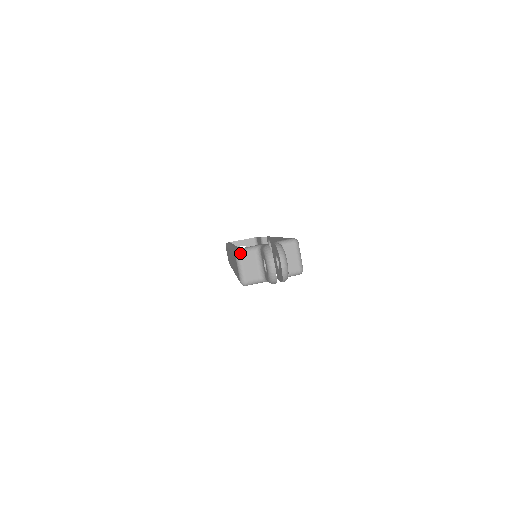
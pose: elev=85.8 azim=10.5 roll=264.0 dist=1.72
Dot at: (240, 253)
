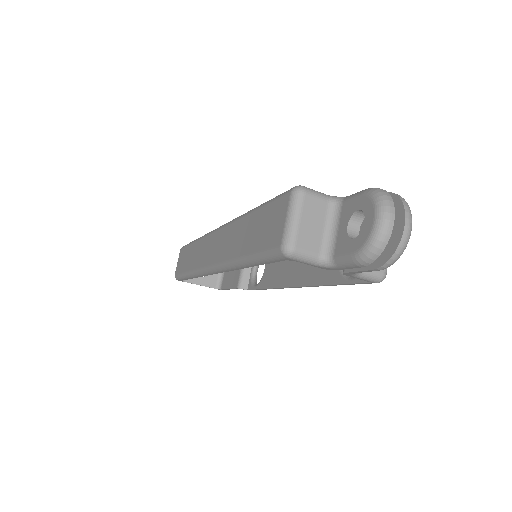
Dot at: (304, 191)
